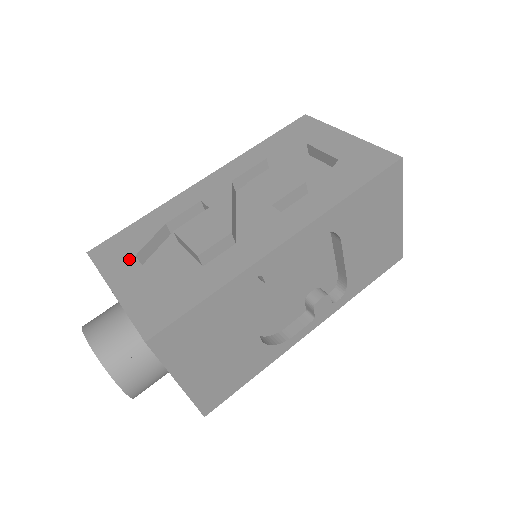
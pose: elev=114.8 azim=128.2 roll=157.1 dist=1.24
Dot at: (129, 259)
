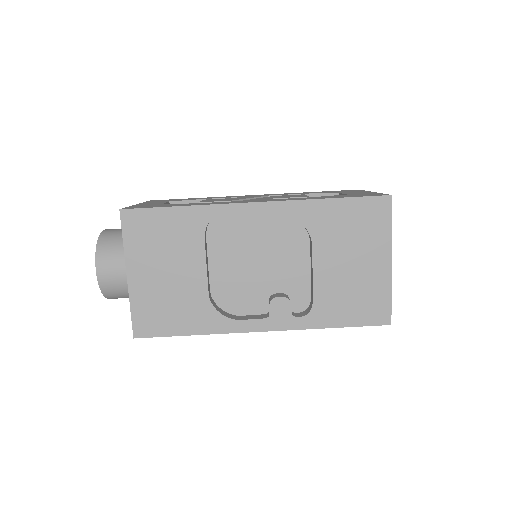
Dot at: (165, 201)
